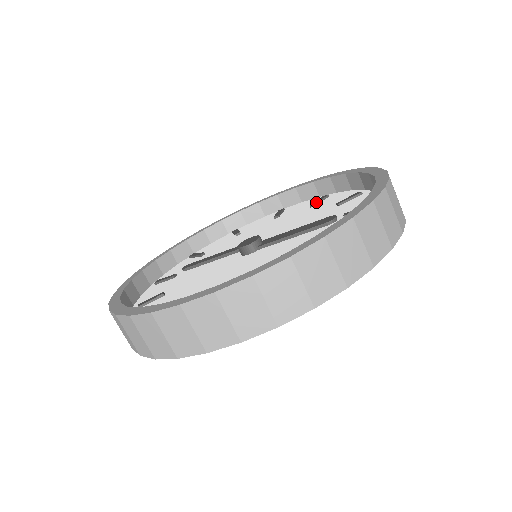
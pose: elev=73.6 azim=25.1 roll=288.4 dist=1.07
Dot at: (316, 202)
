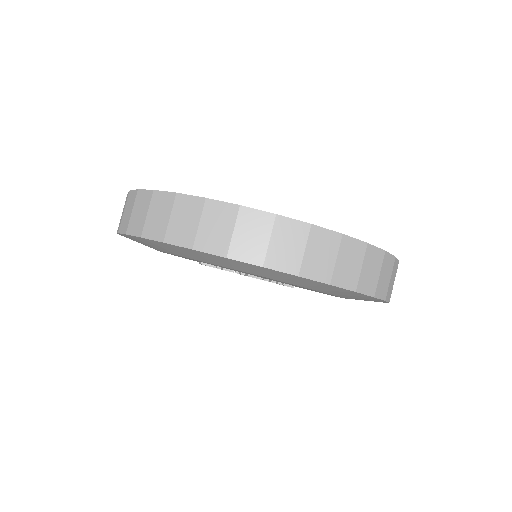
Dot at: occluded
